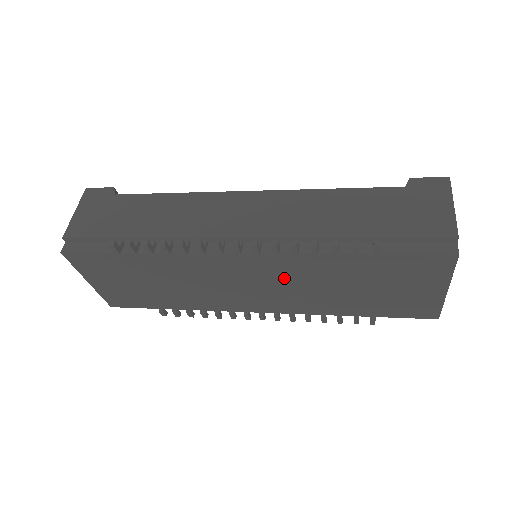
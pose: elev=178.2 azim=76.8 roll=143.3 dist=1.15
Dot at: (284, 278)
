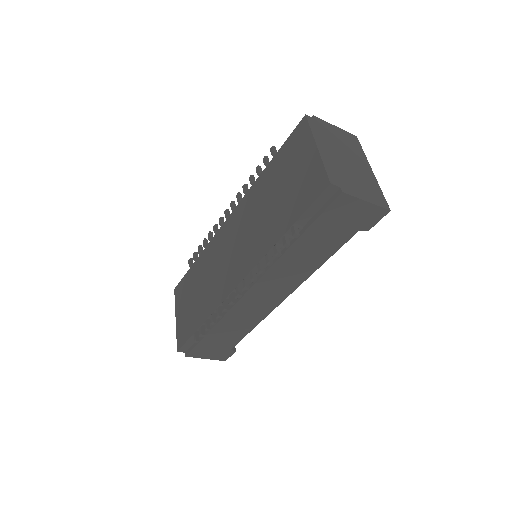
Dot at: (244, 224)
